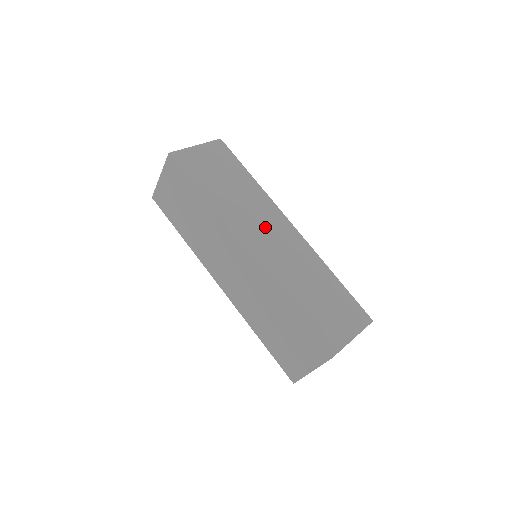
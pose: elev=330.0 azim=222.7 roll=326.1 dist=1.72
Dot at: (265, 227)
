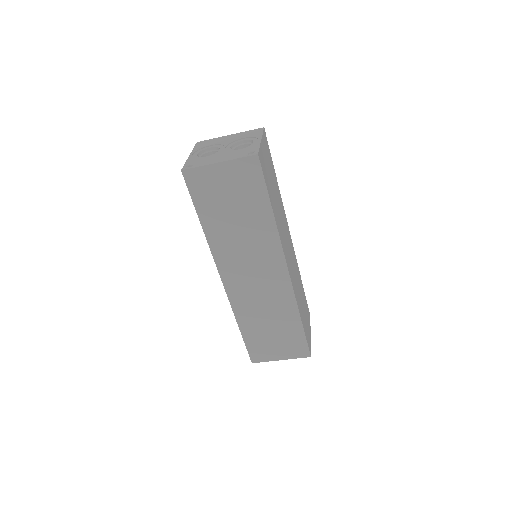
Dot at: (287, 241)
